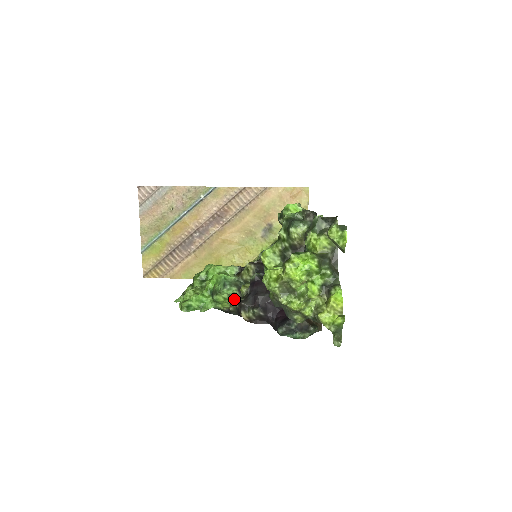
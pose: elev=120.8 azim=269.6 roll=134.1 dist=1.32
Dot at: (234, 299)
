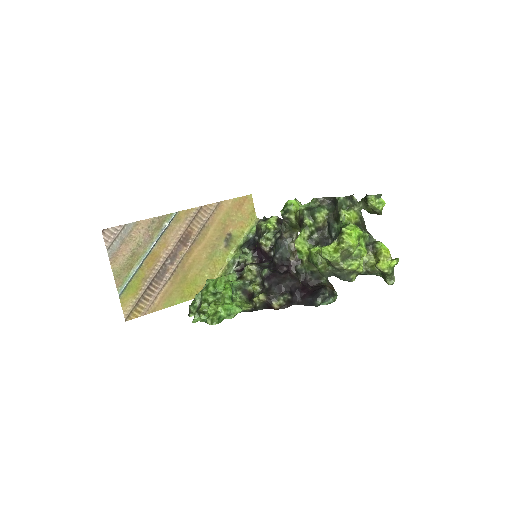
Dot at: (261, 295)
